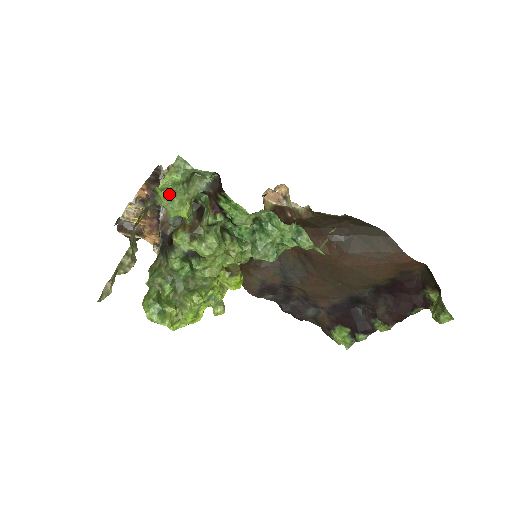
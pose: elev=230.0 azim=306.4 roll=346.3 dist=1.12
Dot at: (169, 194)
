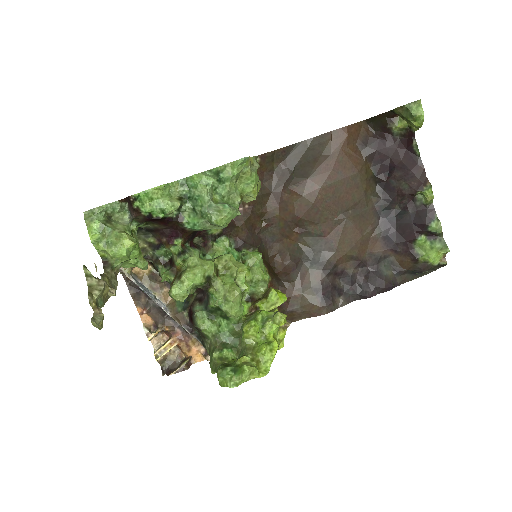
Dot at: (105, 241)
